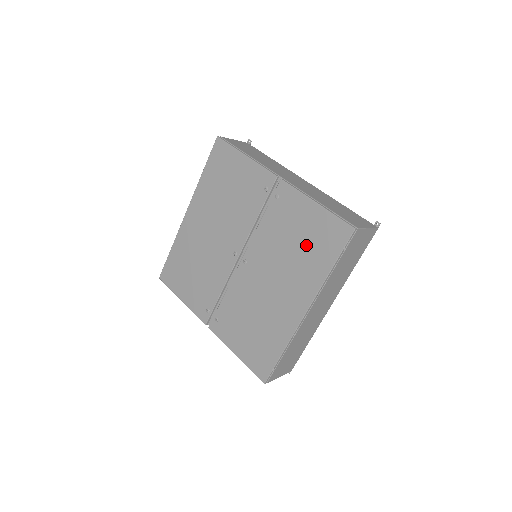
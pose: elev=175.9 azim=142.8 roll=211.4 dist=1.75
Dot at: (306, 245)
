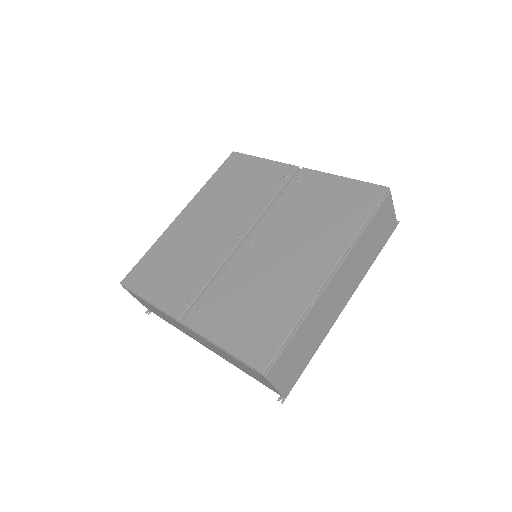
Dot at: (332, 211)
